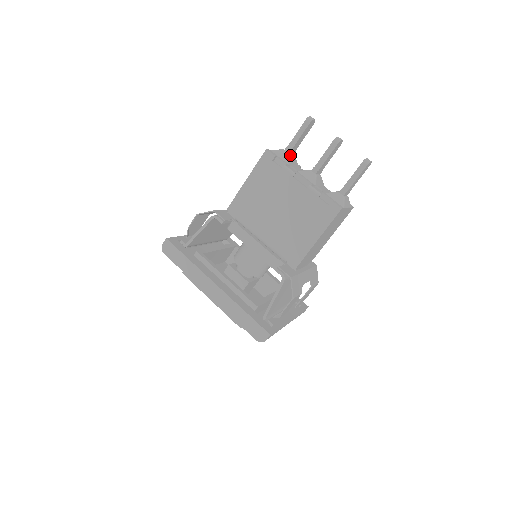
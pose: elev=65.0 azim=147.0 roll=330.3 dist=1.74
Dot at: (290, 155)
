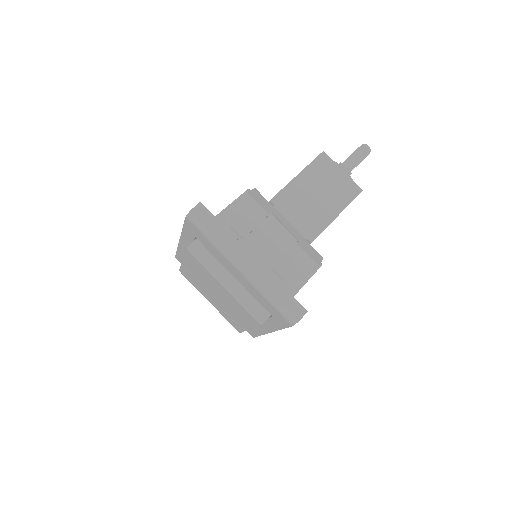
Dot at: occluded
